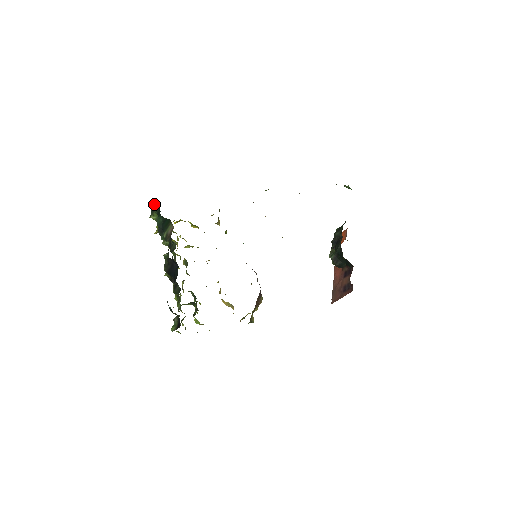
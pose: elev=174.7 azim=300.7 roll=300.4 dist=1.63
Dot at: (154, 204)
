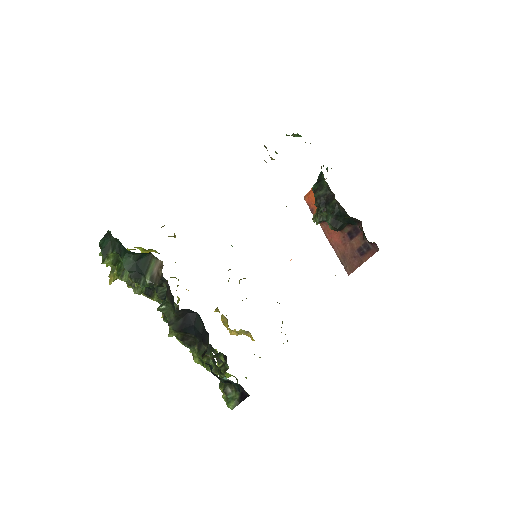
Dot at: (101, 240)
